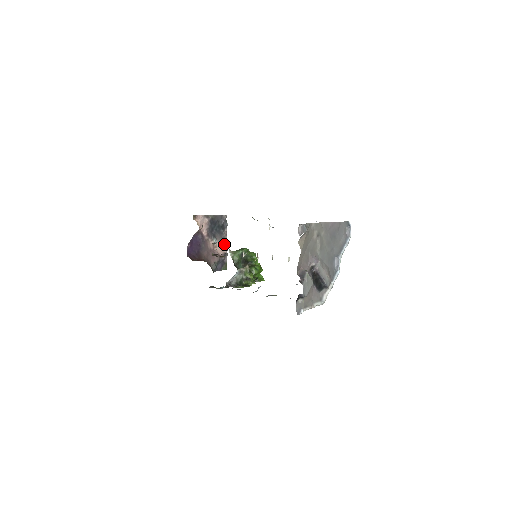
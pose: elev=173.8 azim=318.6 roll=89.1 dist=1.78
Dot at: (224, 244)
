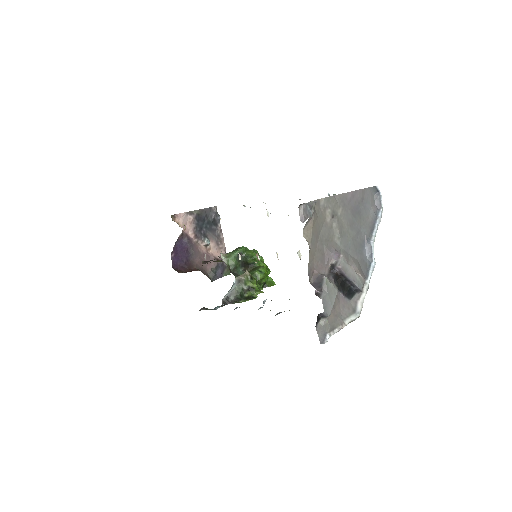
Dot at: (220, 243)
